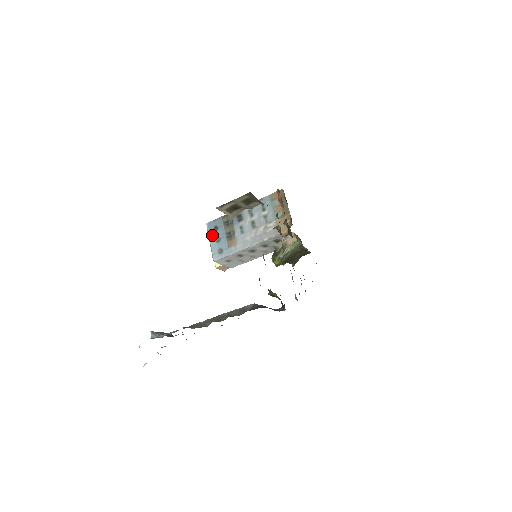
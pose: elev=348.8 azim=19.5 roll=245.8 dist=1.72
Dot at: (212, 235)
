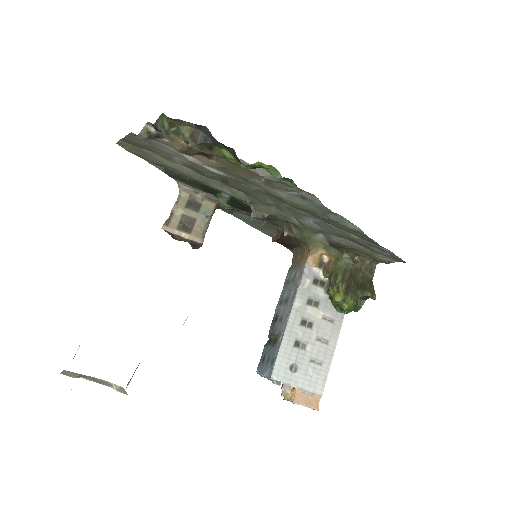
Dot at: (262, 368)
